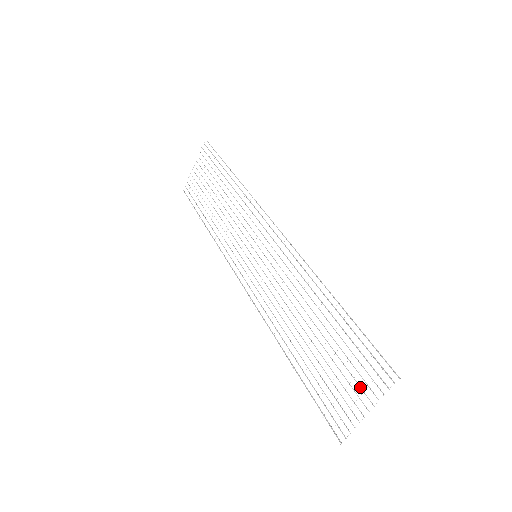
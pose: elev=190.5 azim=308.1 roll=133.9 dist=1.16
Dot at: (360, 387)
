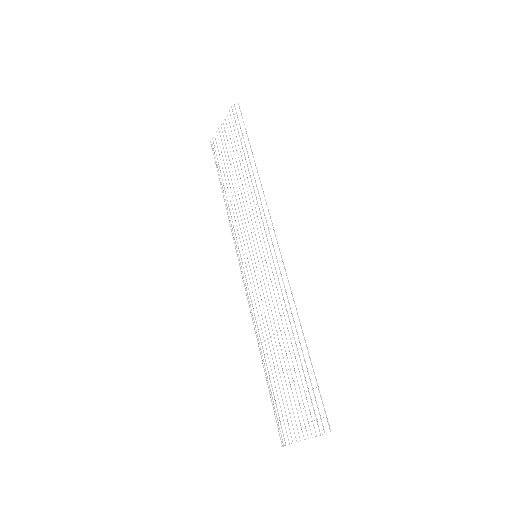
Dot at: (303, 419)
